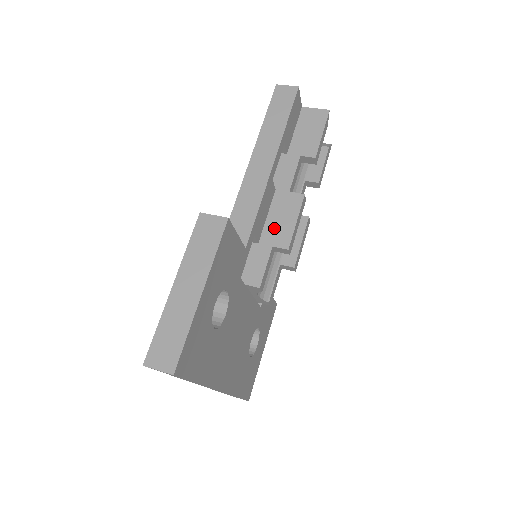
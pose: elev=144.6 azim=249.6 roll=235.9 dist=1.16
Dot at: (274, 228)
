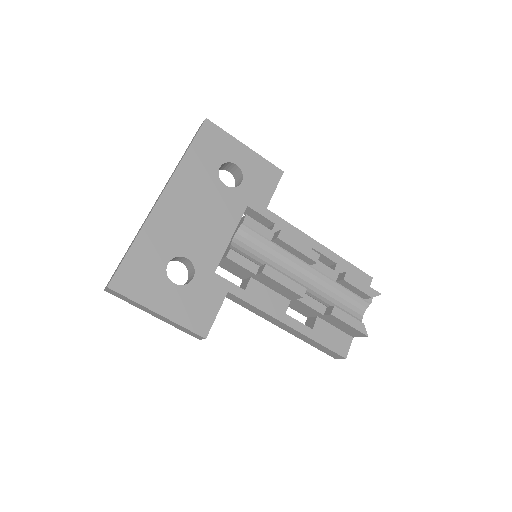
Dot at: occluded
